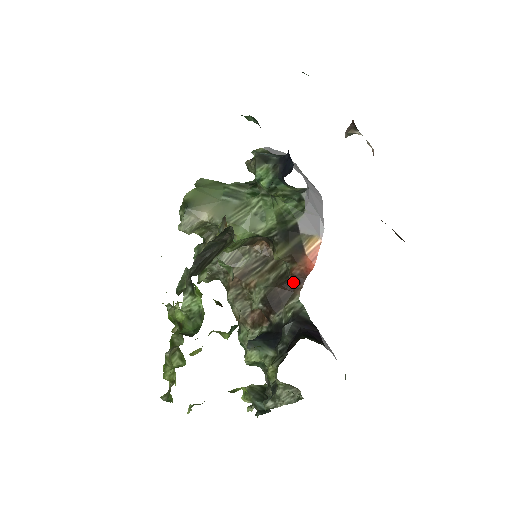
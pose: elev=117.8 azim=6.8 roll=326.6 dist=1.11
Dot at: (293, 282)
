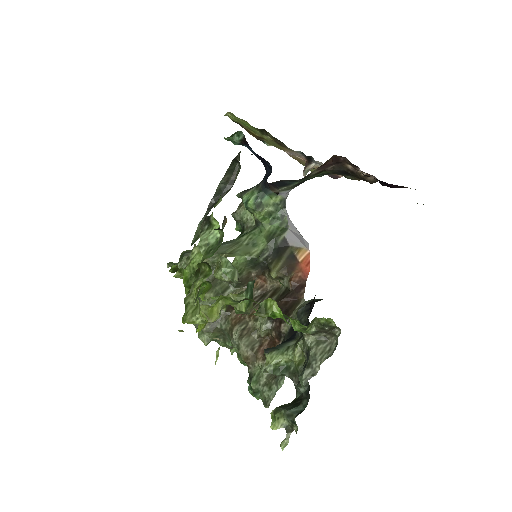
Dot at: (295, 291)
